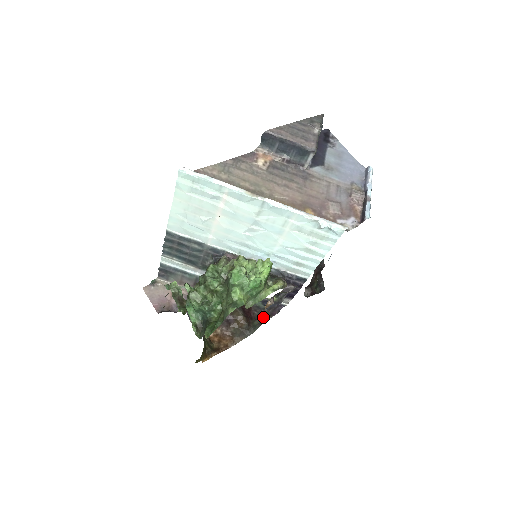
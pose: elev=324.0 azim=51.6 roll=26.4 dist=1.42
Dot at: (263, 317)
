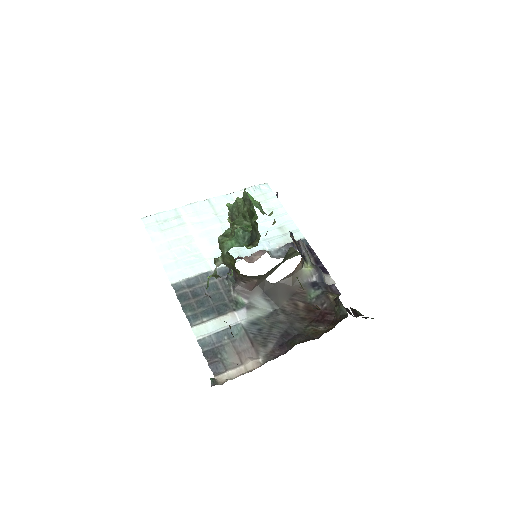
Dot at: (334, 300)
